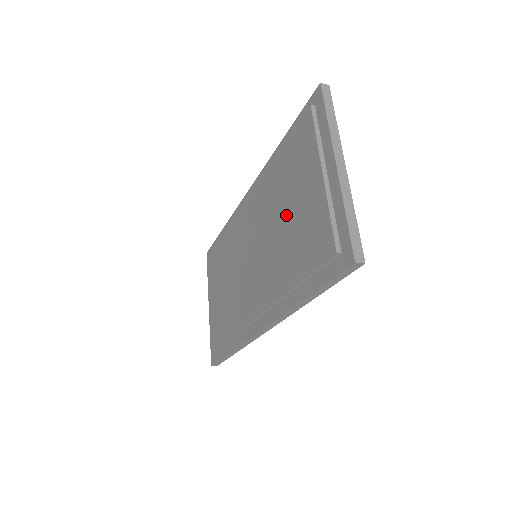
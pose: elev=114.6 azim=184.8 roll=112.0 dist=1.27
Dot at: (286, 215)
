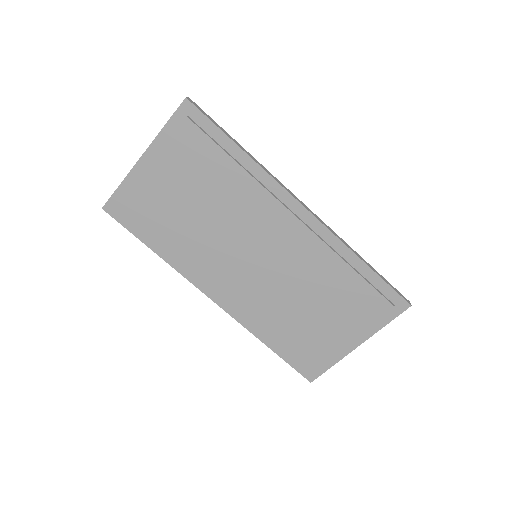
Dot at: (311, 309)
